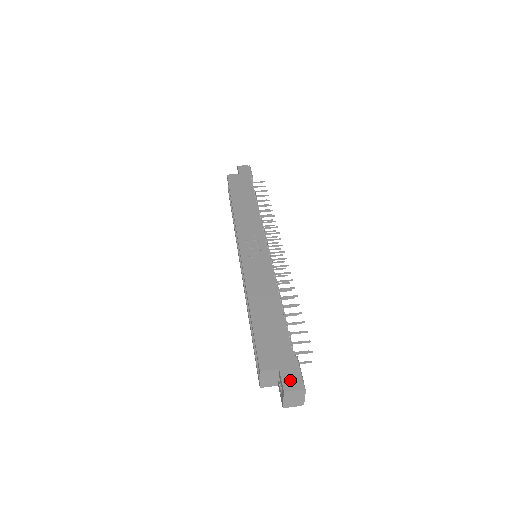
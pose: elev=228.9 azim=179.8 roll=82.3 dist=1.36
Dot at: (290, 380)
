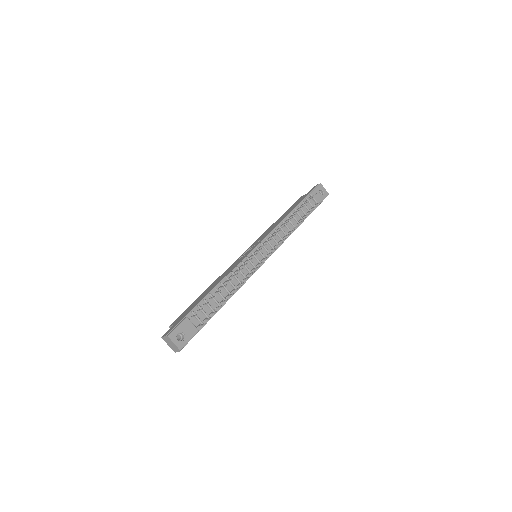
Dot at: (169, 331)
